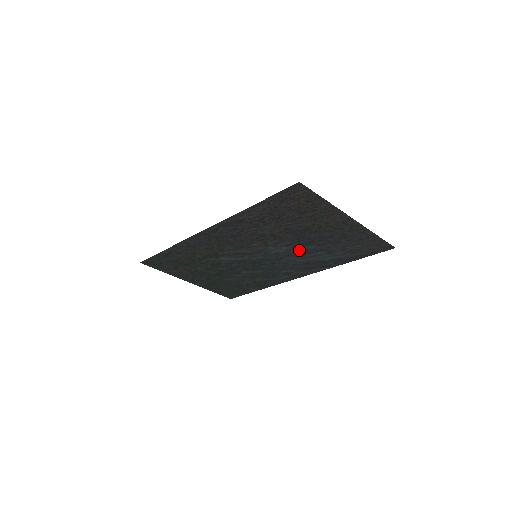
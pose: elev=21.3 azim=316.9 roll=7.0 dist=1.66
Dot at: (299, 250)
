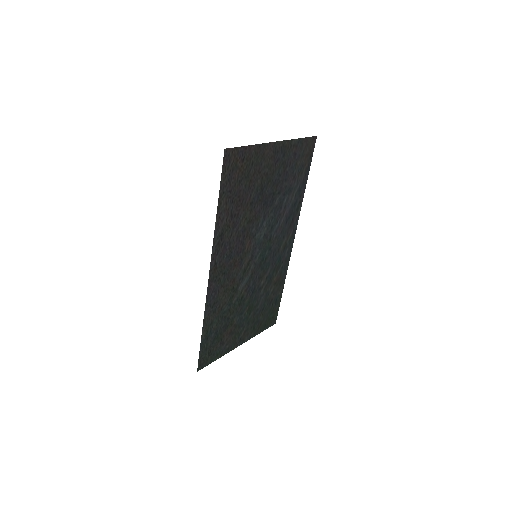
Dot at: (273, 214)
